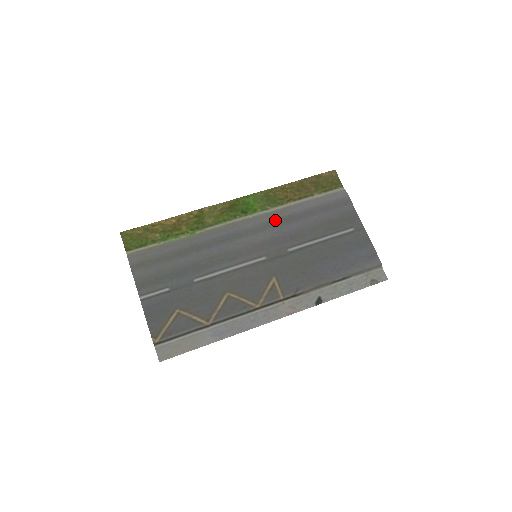
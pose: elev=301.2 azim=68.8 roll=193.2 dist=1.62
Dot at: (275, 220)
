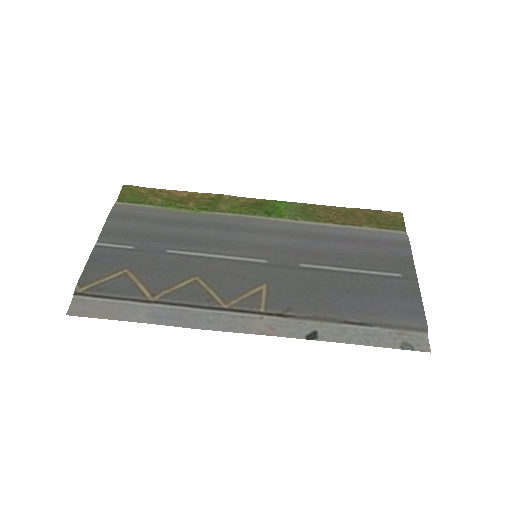
Dot at: (300, 231)
